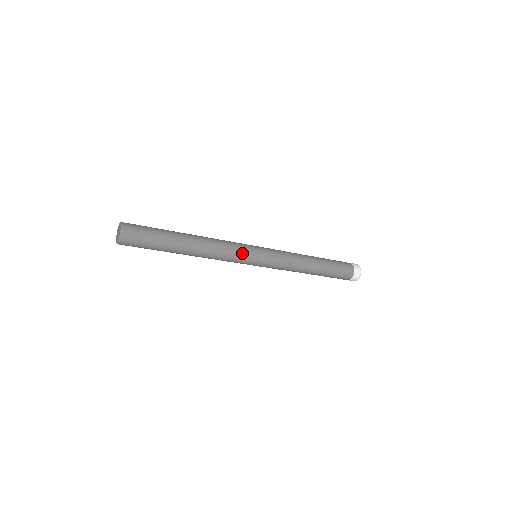
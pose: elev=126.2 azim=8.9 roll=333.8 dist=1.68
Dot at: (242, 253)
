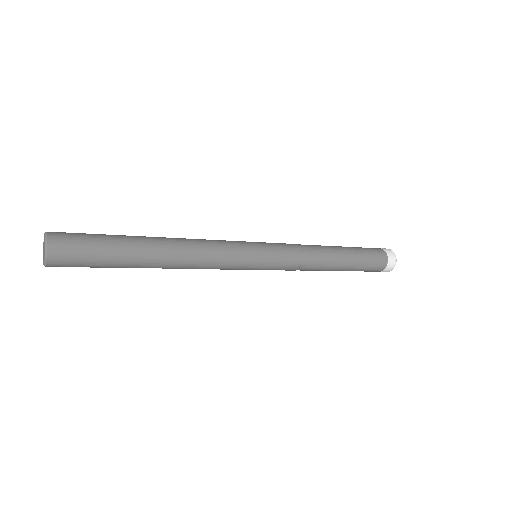
Dot at: (236, 249)
